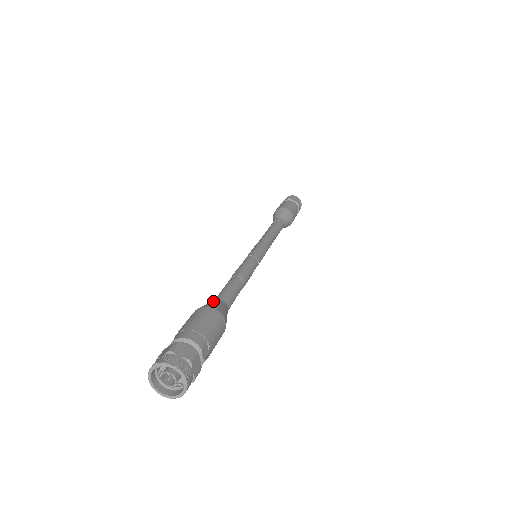
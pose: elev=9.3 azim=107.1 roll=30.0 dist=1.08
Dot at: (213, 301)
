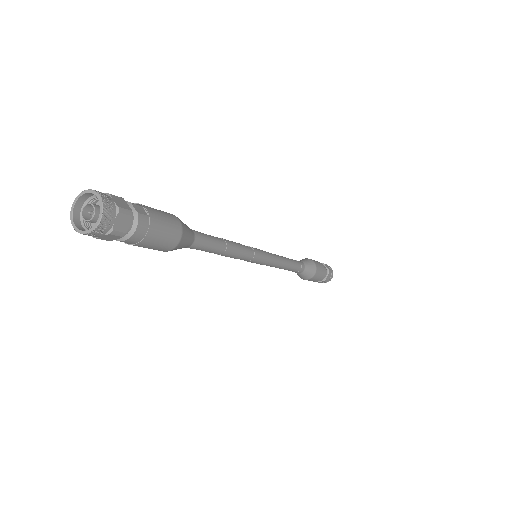
Dot at: occluded
